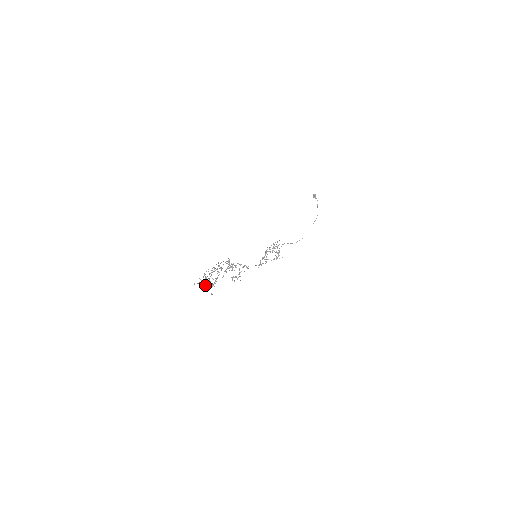
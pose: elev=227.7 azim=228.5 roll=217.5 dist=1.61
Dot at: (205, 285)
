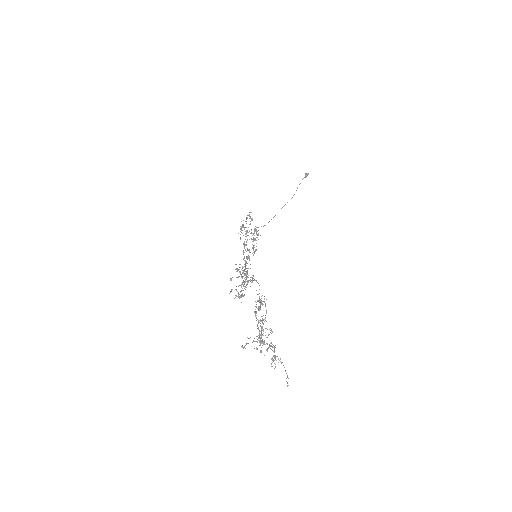
Dot at: (247, 337)
